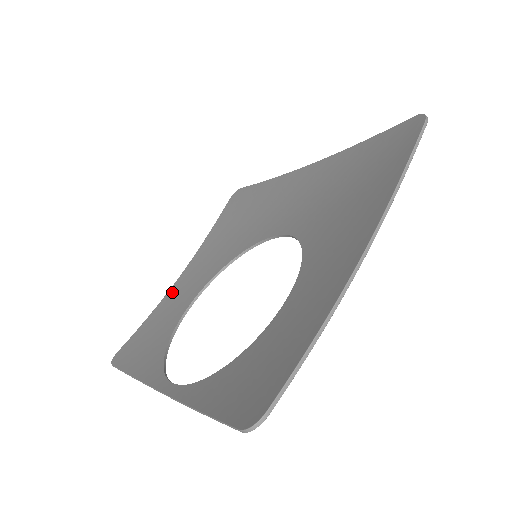
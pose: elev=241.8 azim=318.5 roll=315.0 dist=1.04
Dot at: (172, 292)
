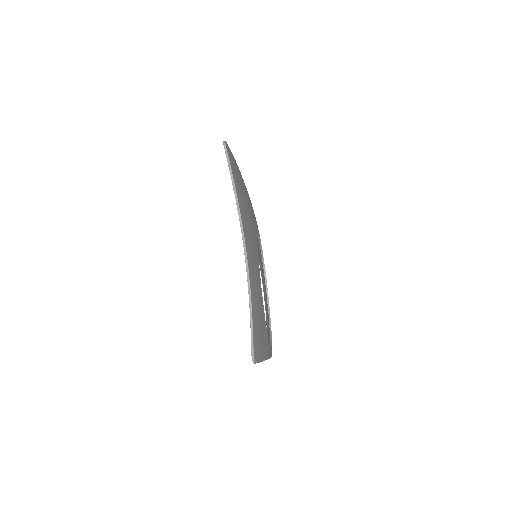
Dot at: (264, 295)
